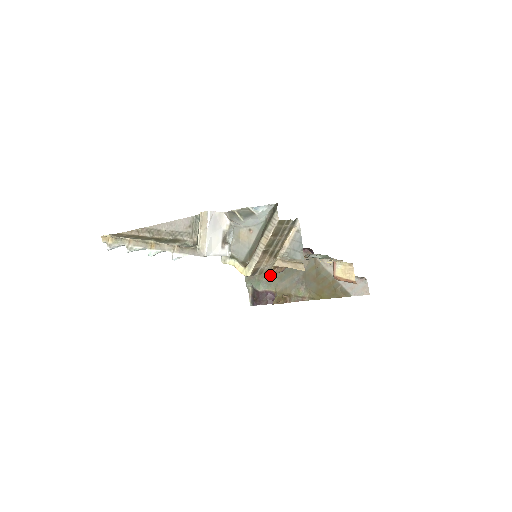
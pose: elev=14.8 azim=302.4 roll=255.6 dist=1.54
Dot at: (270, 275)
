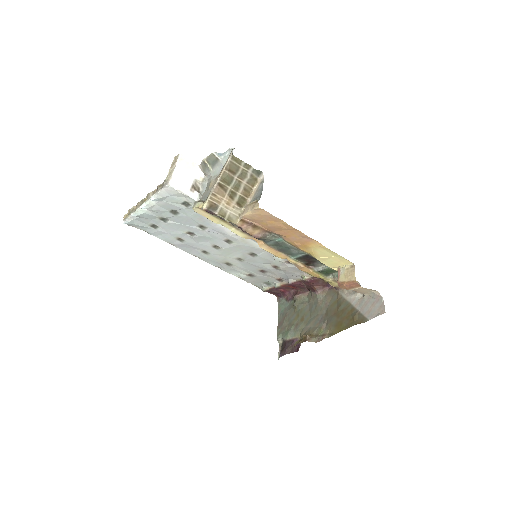
Dot at: (298, 321)
